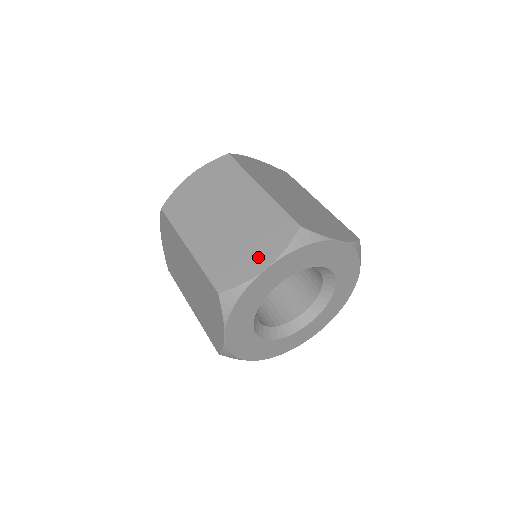
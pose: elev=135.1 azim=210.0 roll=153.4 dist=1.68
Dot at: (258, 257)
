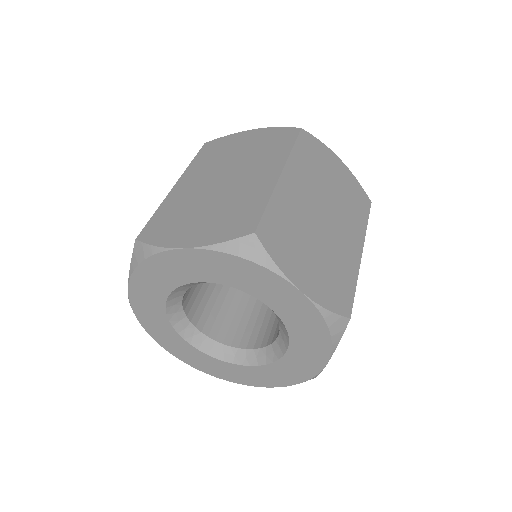
Dot at: (194, 233)
